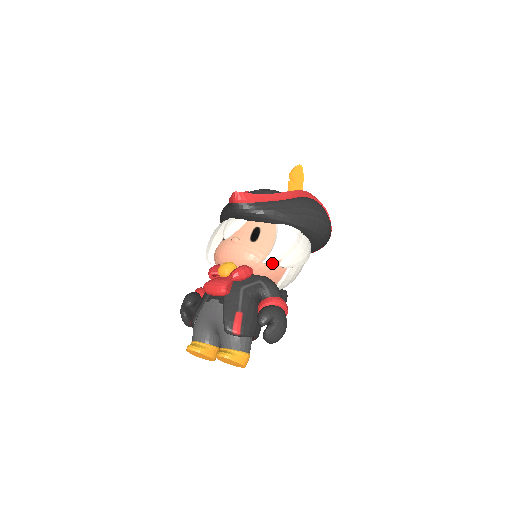
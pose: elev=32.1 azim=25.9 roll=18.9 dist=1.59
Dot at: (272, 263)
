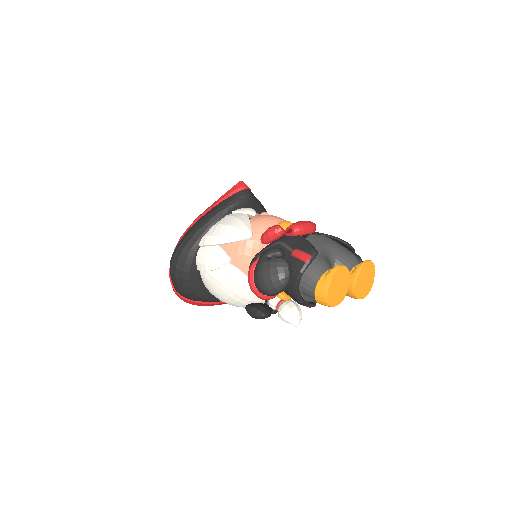
Dot at: occluded
